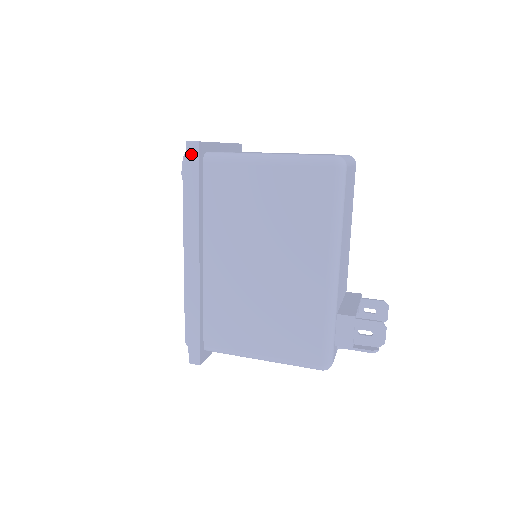
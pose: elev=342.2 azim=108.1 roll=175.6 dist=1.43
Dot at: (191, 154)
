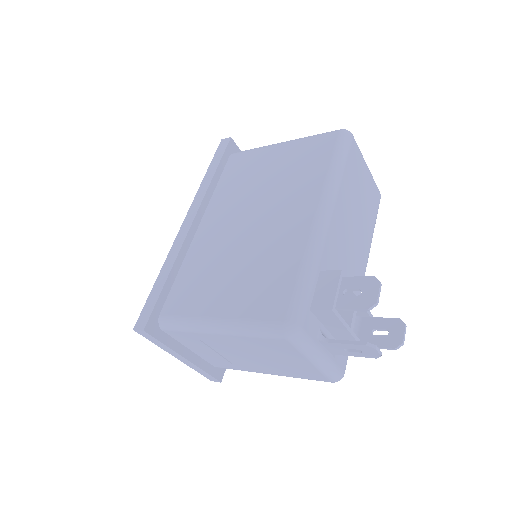
Dot at: (222, 146)
